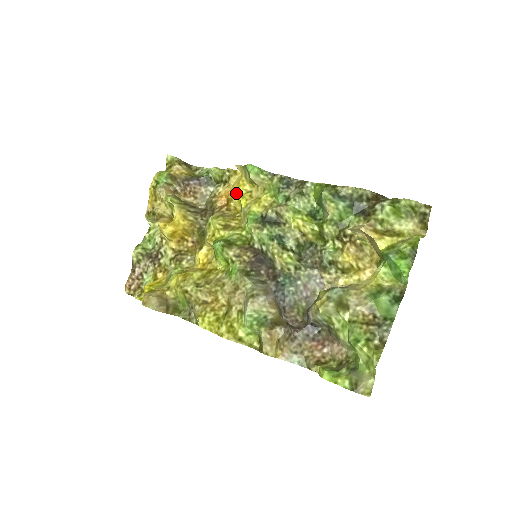
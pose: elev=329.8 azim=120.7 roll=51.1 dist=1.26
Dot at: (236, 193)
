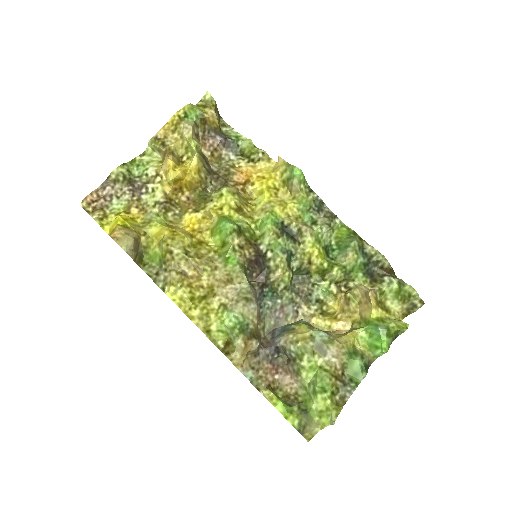
Dot at: (264, 182)
